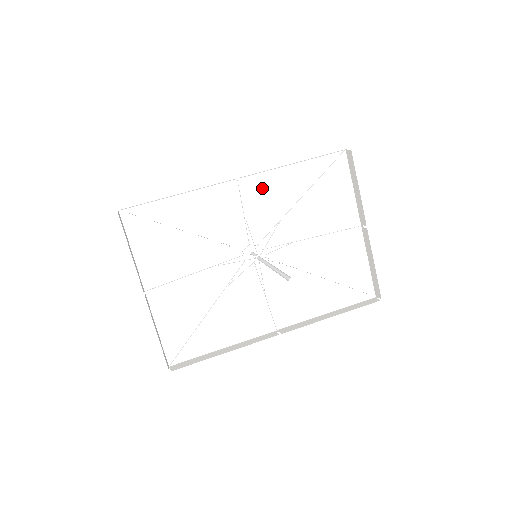
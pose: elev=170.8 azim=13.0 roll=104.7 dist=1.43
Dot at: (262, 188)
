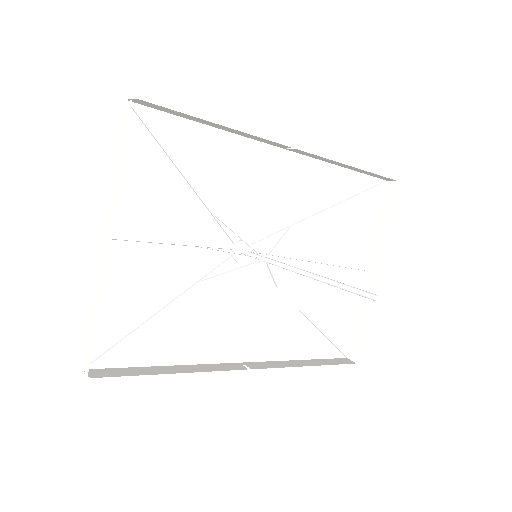
Dot at: (297, 176)
